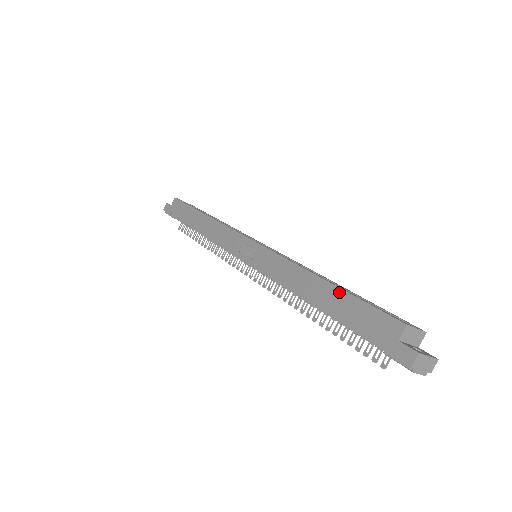
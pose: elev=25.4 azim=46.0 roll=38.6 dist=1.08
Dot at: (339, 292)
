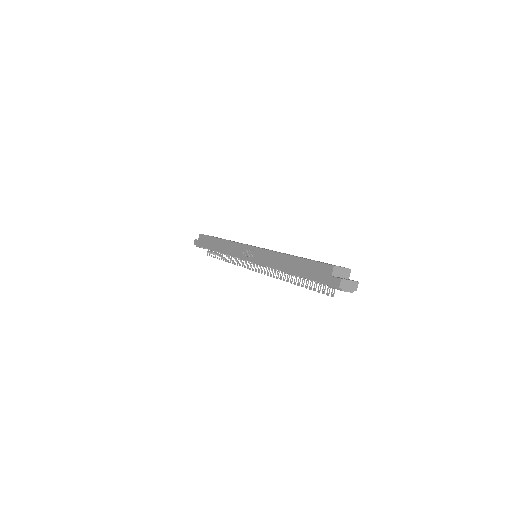
Dot at: (300, 260)
